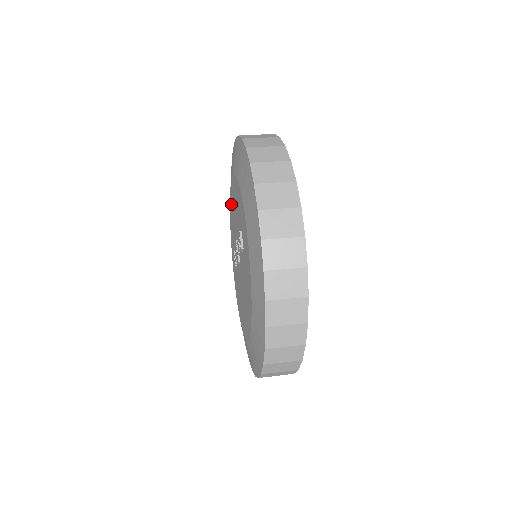
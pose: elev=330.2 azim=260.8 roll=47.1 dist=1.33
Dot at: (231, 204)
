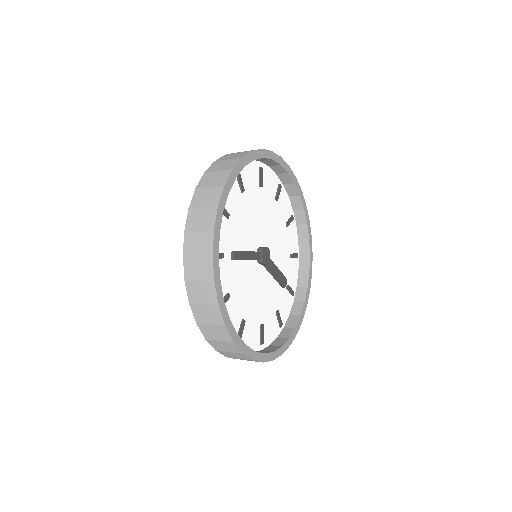
Dot at: occluded
